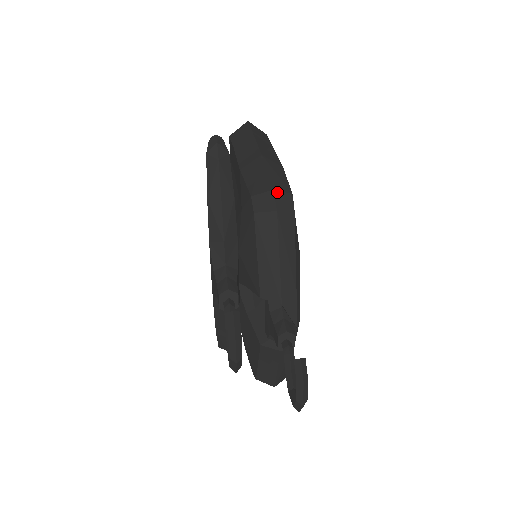
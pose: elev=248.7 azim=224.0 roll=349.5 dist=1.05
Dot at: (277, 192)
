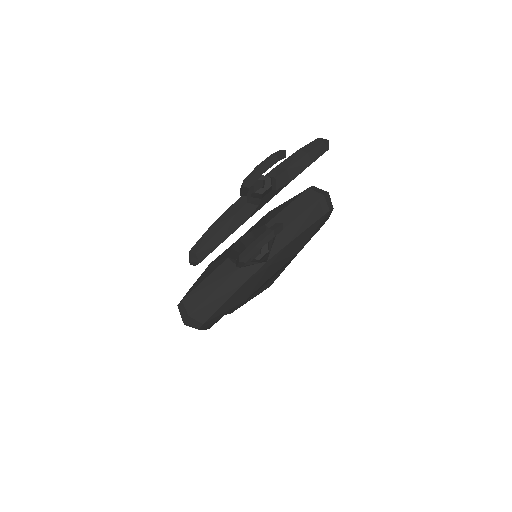
Dot at: (329, 195)
